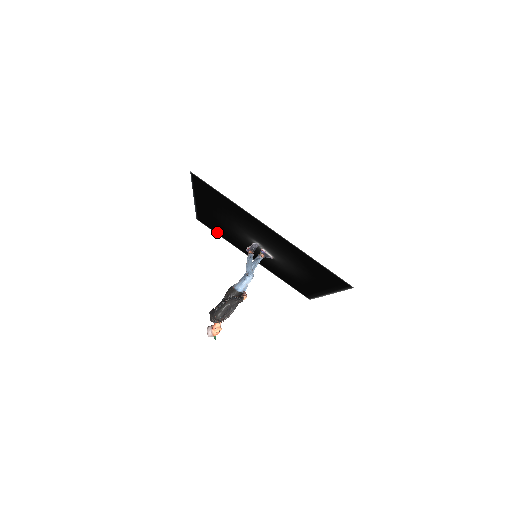
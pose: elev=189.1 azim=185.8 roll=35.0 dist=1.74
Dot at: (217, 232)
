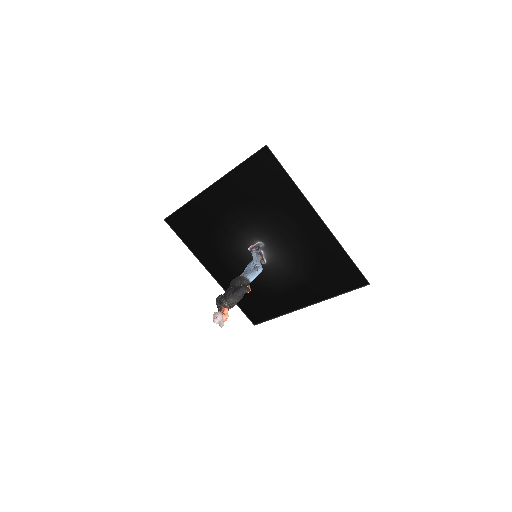
Dot at: (186, 237)
